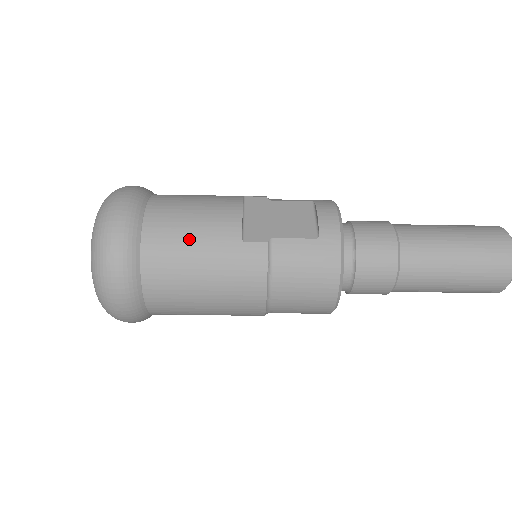
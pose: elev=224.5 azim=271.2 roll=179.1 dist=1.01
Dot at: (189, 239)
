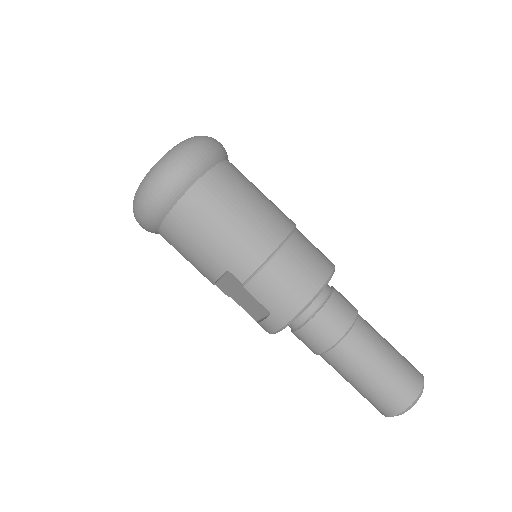
Dot at: (254, 185)
